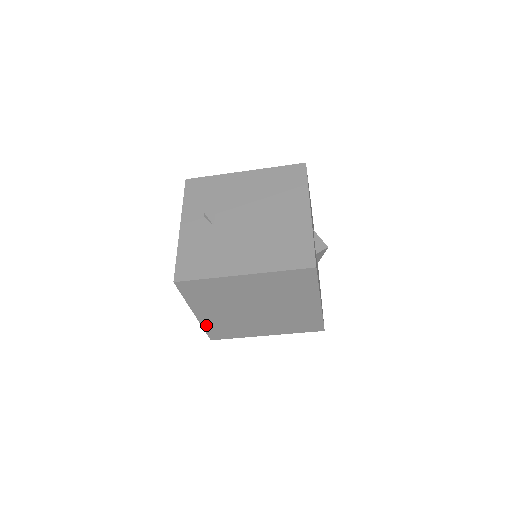
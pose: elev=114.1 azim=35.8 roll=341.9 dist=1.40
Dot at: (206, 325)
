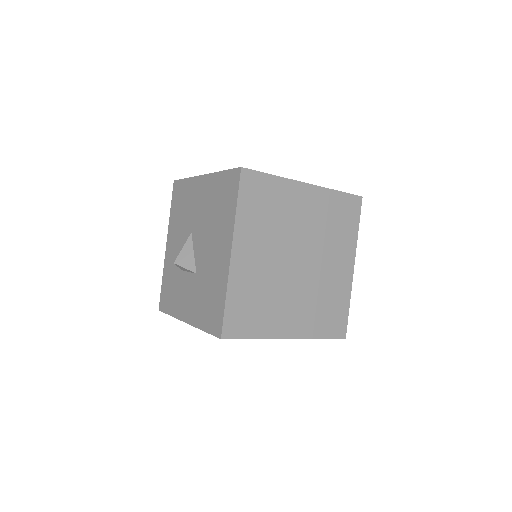
Dot at: (232, 289)
